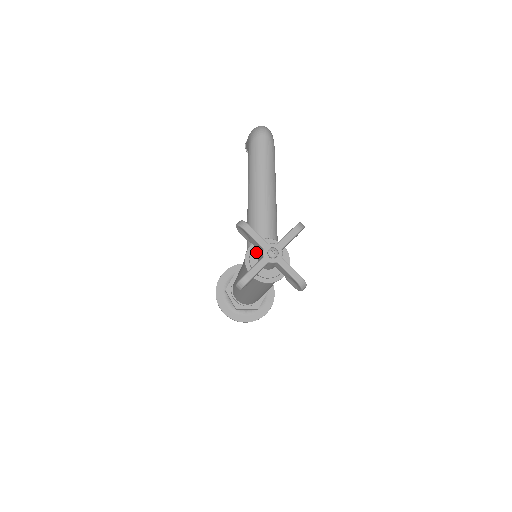
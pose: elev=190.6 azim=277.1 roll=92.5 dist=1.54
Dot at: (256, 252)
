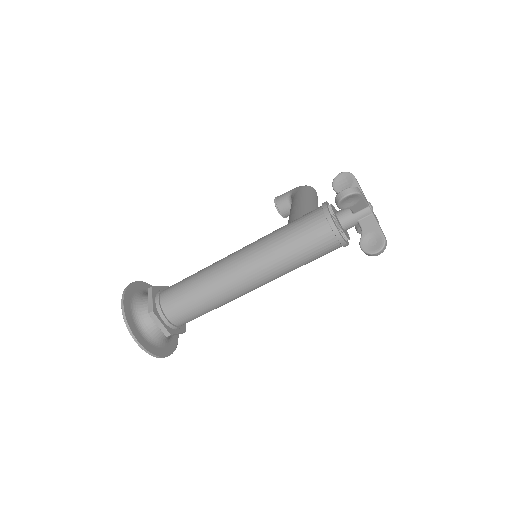
Dot at: (334, 208)
